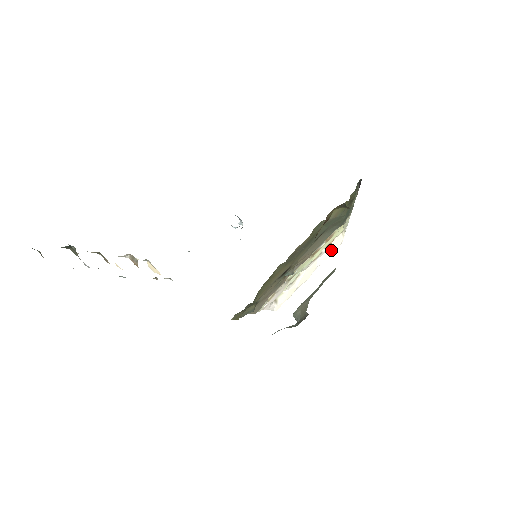
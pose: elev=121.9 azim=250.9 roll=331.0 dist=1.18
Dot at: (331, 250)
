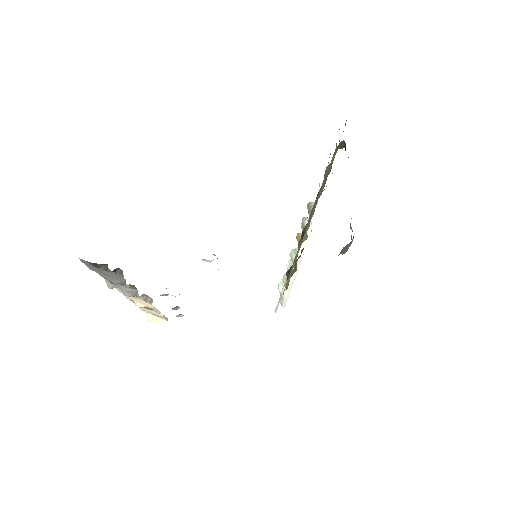
Dot at: occluded
